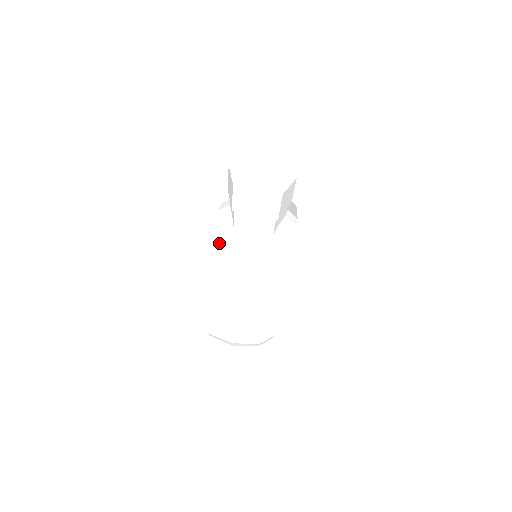
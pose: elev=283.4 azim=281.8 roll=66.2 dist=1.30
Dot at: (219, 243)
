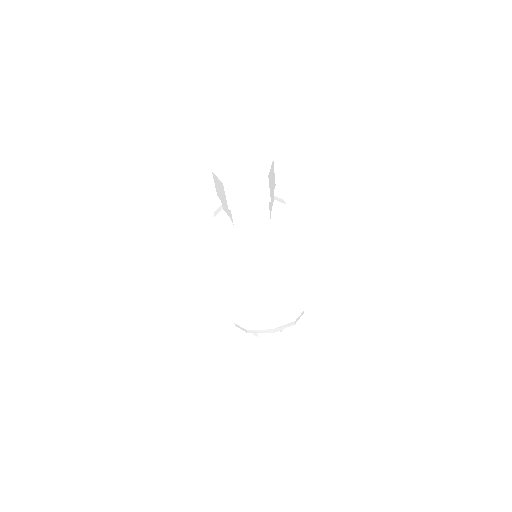
Dot at: (226, 245)
